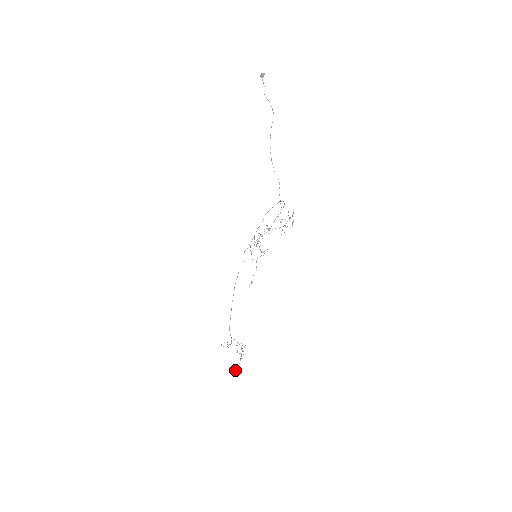
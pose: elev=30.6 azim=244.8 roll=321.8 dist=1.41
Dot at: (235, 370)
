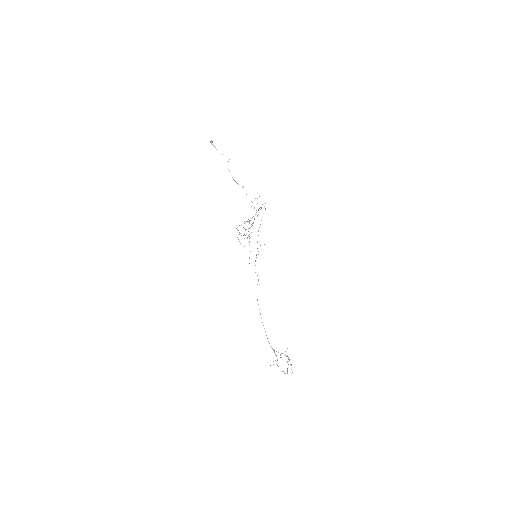
Dot at: (282, 371)
